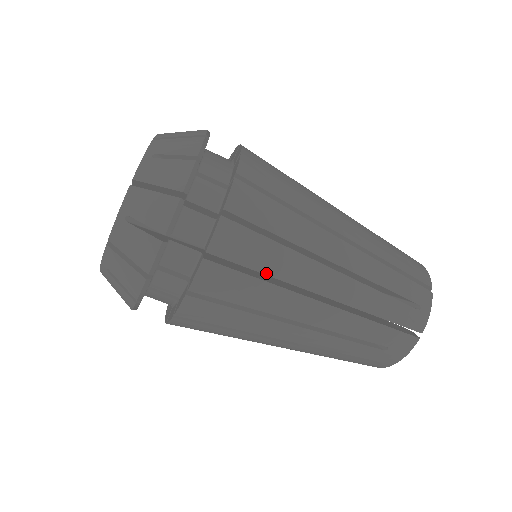
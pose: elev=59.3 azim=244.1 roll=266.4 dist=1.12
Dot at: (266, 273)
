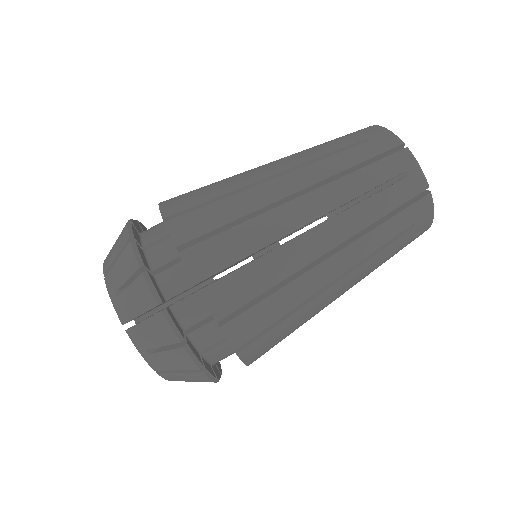
Dot at: (270, 287)
